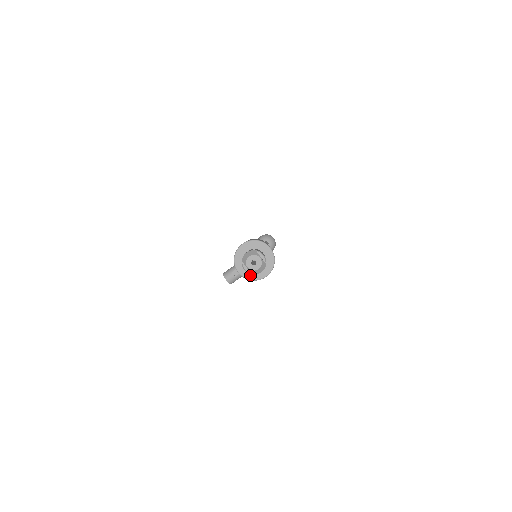
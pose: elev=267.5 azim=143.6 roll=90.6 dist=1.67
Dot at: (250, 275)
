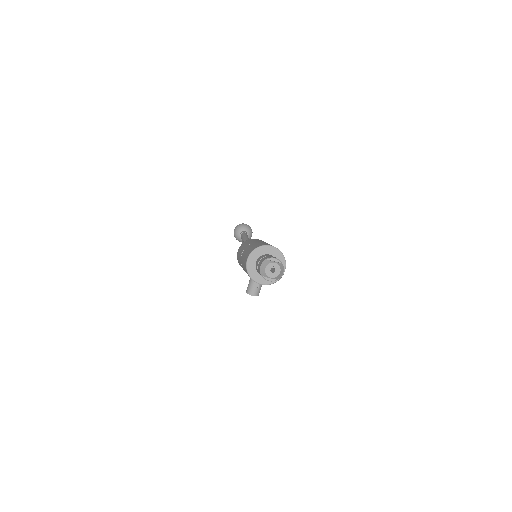
Dot at: occluded
